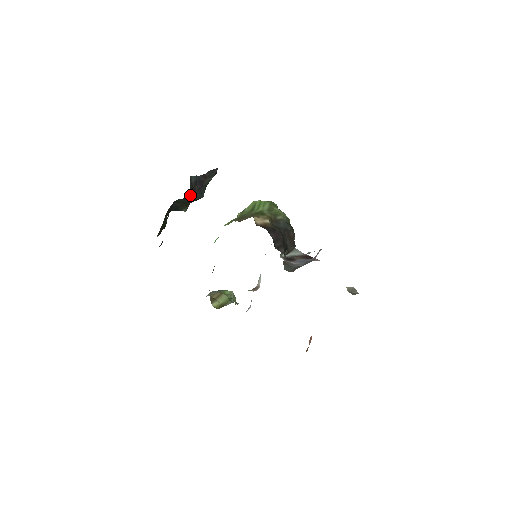
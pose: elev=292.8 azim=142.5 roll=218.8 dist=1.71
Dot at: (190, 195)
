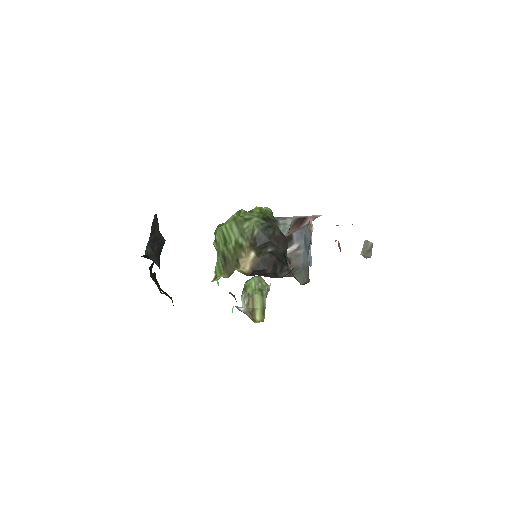
Dot at: (159, 262)
